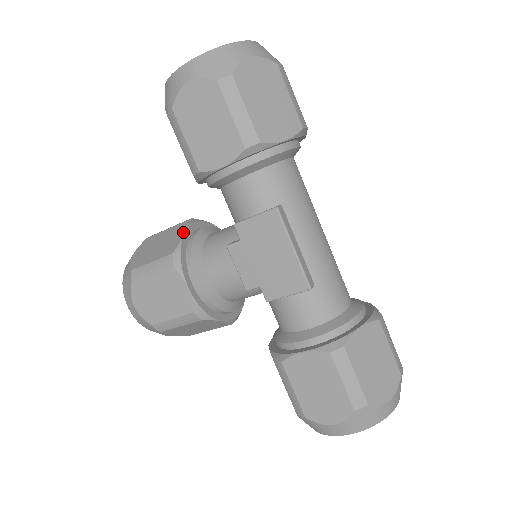
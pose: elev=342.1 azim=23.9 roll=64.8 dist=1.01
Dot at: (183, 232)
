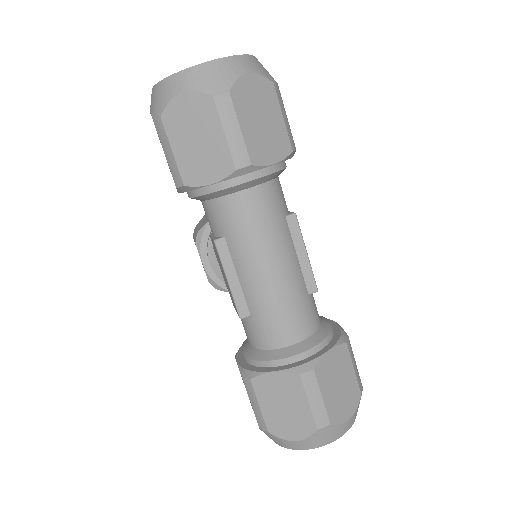
Dot at: occluded
